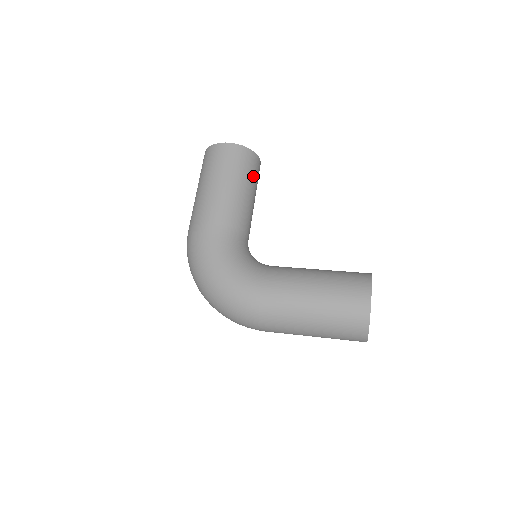
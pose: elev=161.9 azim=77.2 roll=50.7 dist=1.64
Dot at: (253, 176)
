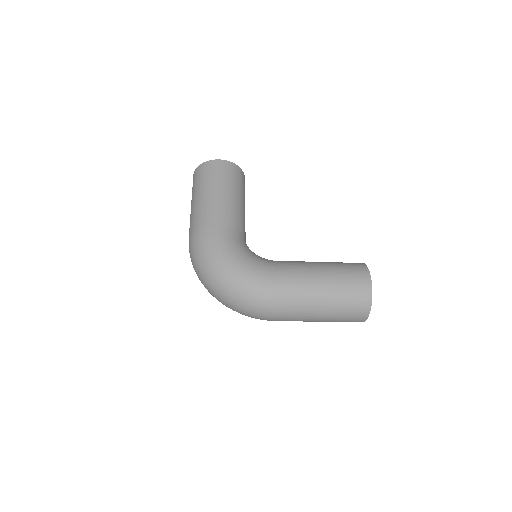
Dot at: (244, 190)
